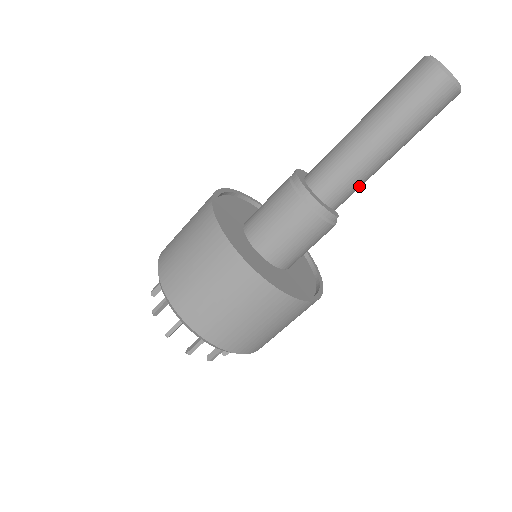
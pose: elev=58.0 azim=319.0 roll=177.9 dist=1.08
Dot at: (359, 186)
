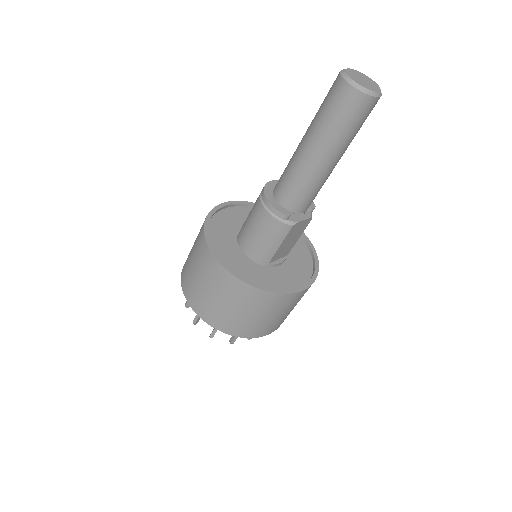
Dot at: (305, 189)
